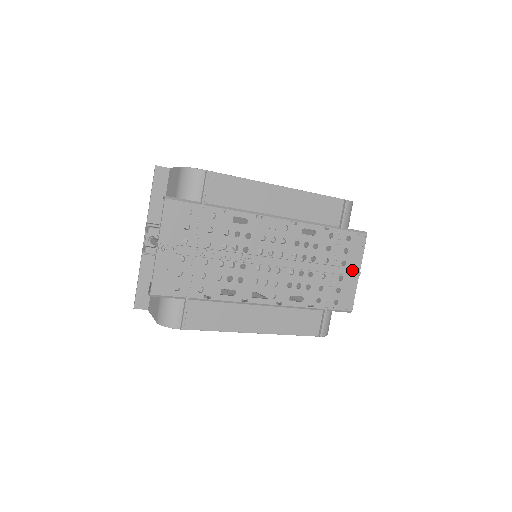
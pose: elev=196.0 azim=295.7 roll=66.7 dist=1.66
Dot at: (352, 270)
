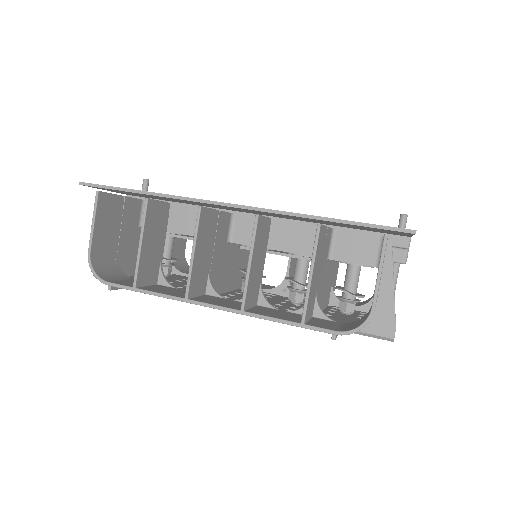
Dot at: occluded
